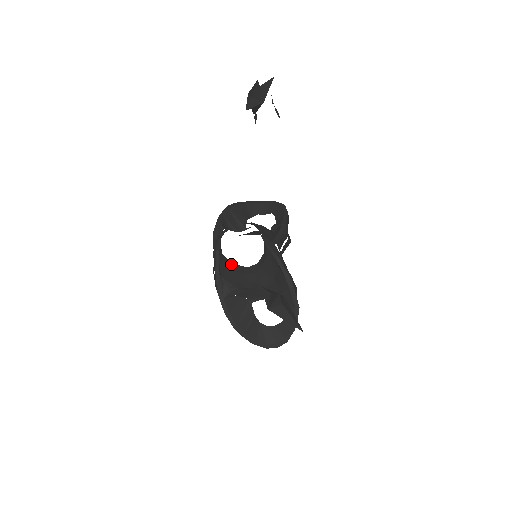
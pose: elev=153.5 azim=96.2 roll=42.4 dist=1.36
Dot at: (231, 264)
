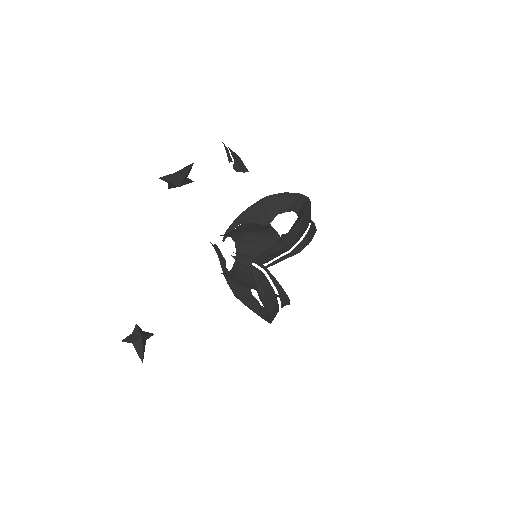
Dot at: occluded
